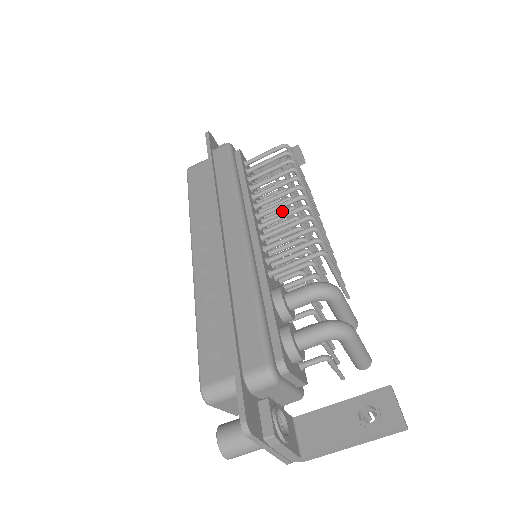
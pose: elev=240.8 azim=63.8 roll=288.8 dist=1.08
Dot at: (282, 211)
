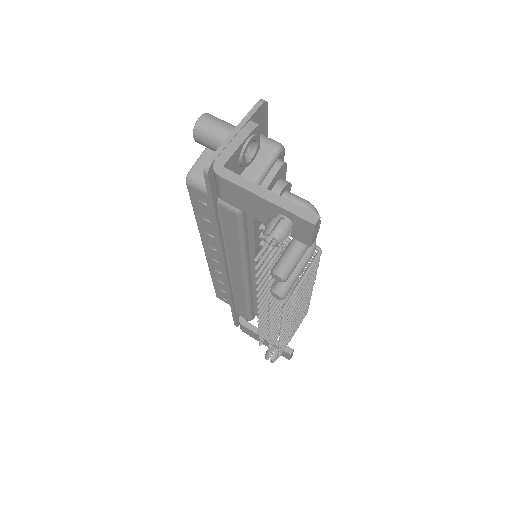
Dot at: occluded
